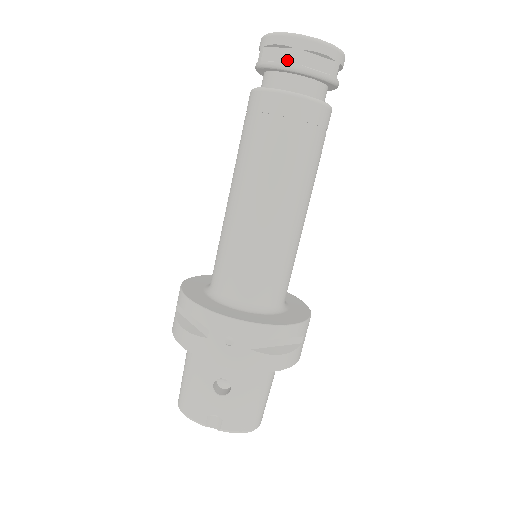
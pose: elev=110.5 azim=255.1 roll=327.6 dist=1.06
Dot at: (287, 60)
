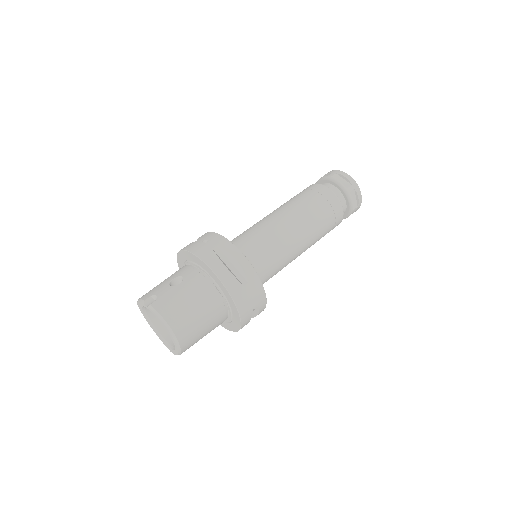
Dot at: (327, 176)
